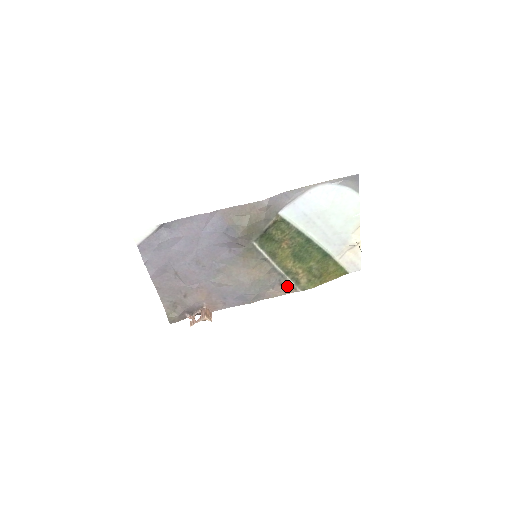
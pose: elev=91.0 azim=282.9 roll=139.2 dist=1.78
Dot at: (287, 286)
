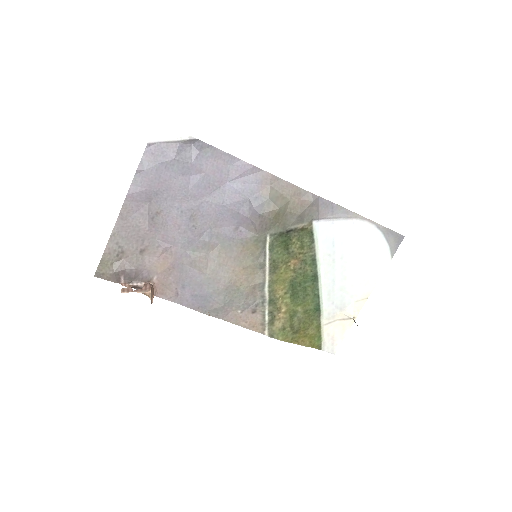
Dot at: (258, 319)
